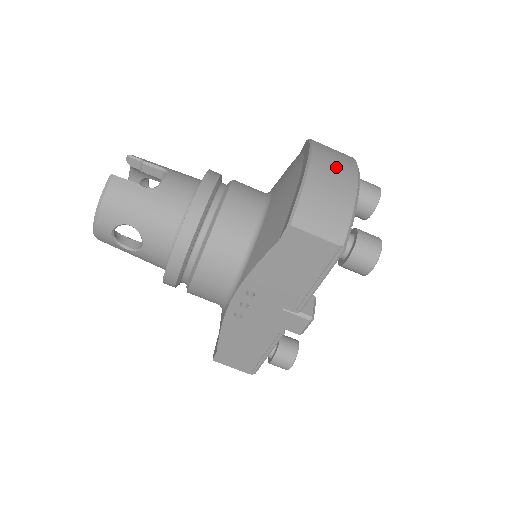
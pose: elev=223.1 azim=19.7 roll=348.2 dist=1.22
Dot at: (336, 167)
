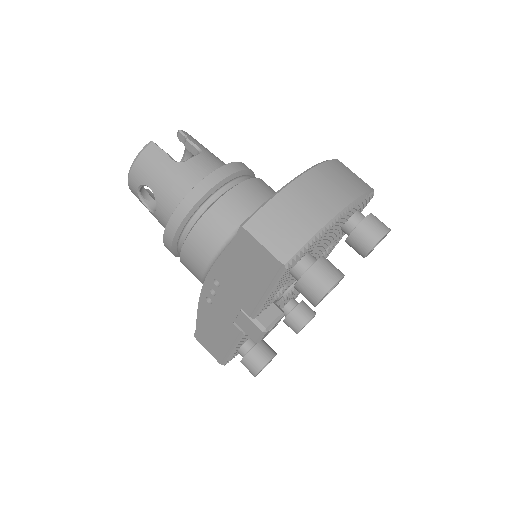
Dot at: (327, 190)
